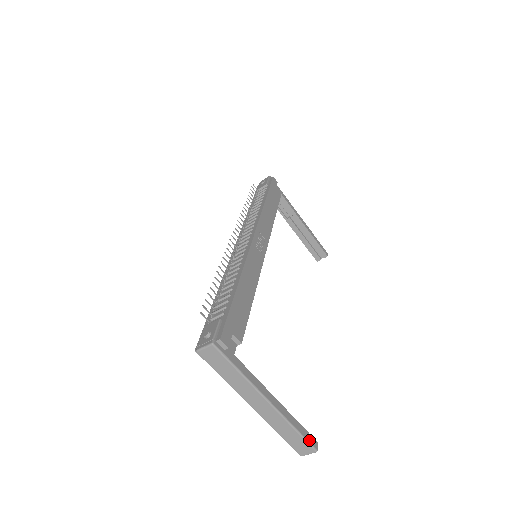
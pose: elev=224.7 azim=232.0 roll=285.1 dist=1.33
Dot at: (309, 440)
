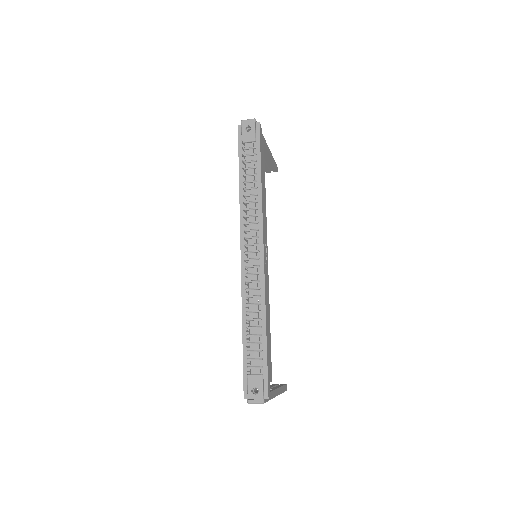
Dot at: (285, 390)
